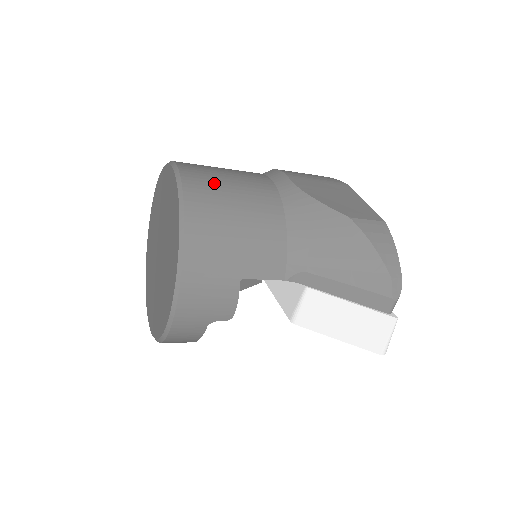
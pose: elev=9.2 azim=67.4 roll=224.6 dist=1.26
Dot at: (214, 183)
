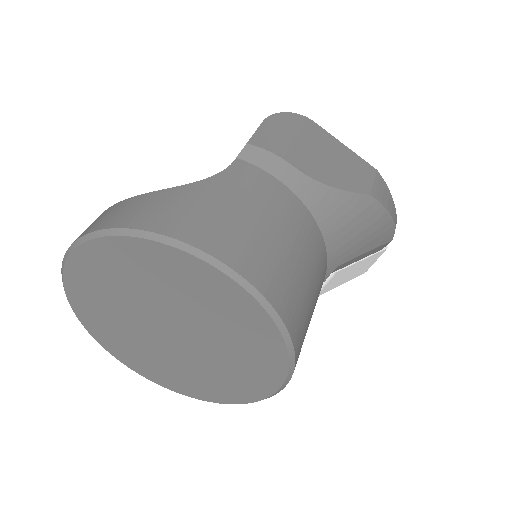
Dot at: (268, 251)
